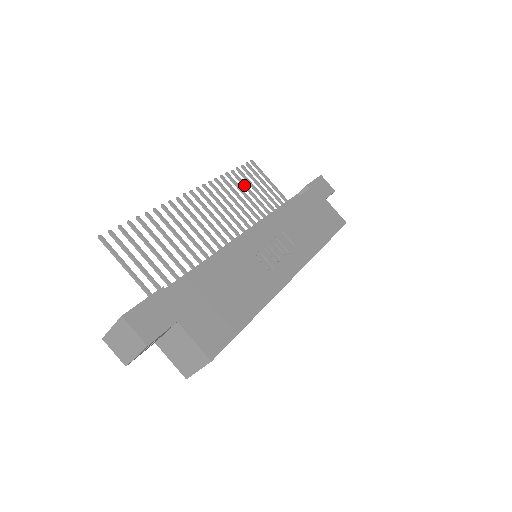
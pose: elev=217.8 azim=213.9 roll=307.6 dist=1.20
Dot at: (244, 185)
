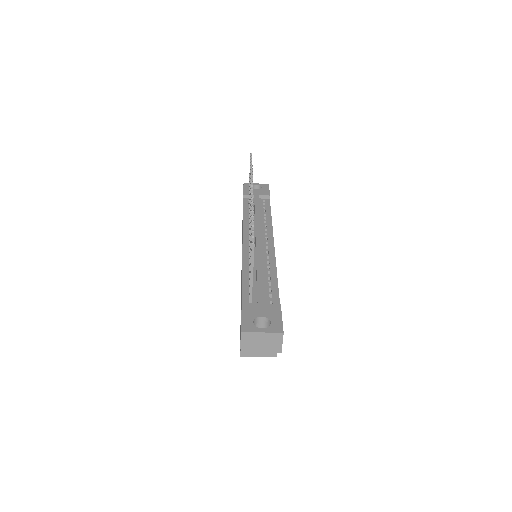
Dot at: occluded
